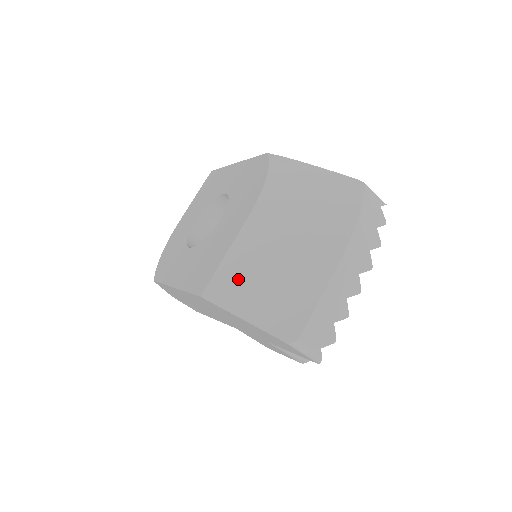
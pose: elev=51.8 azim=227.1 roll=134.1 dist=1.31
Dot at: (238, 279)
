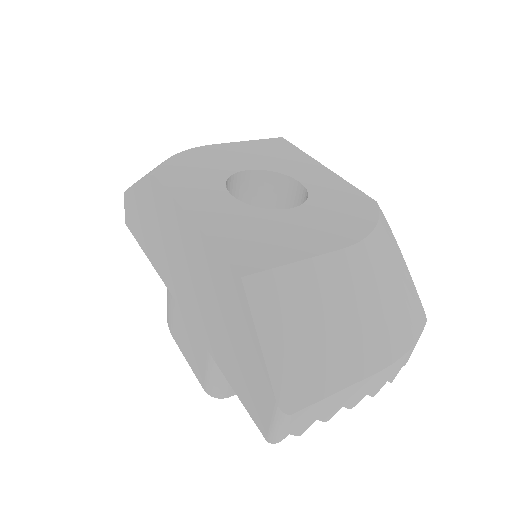
Dot at: (287, 298)
